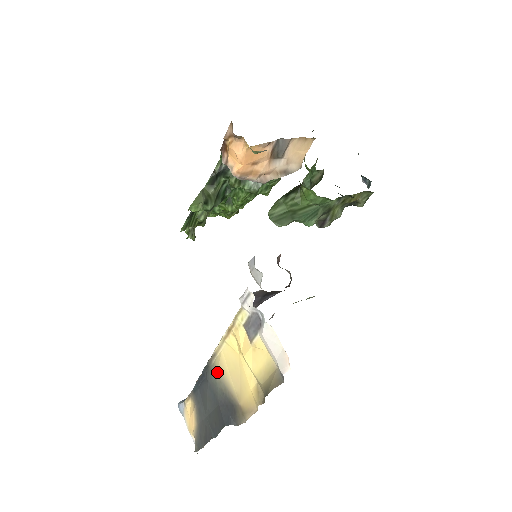
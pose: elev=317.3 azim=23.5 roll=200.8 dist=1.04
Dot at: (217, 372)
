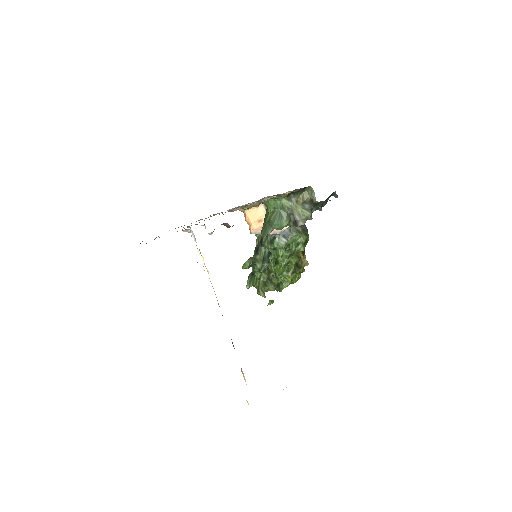
Dot at: occluded
